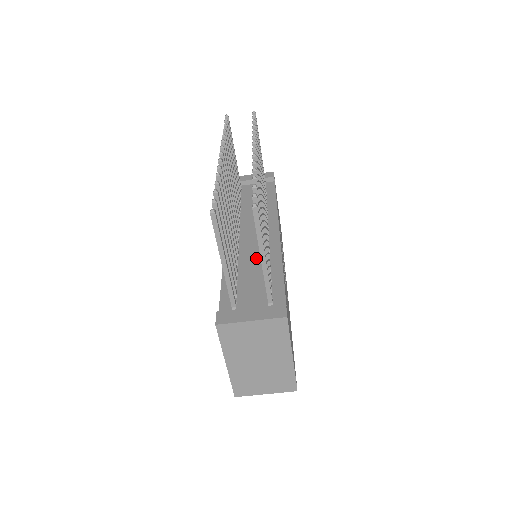
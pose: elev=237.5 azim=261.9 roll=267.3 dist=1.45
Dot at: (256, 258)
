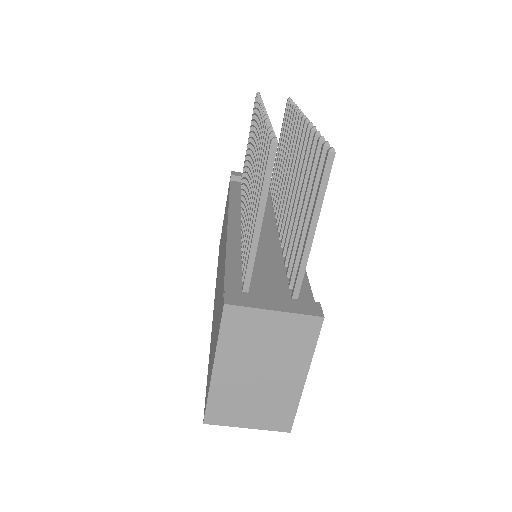
Dot at: (269, 249)
